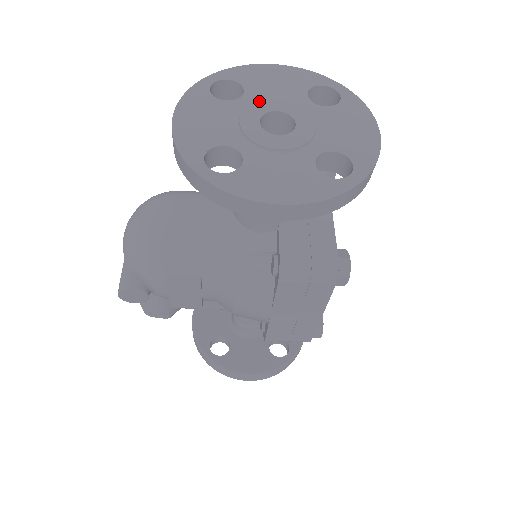
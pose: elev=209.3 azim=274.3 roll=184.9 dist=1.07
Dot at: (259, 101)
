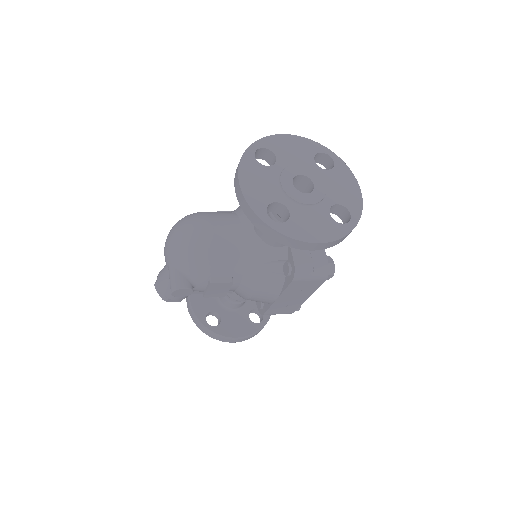
Dot at: (288, 167)
